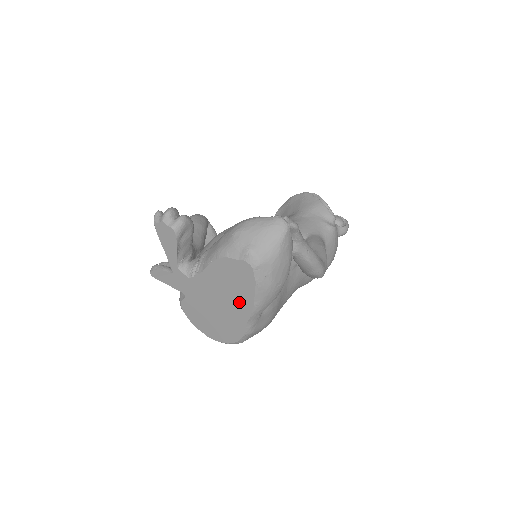
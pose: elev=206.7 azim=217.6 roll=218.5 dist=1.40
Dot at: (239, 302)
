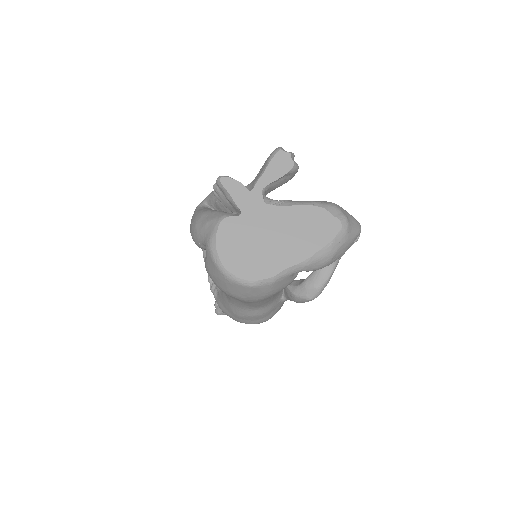
Dot at: (299, 247)
